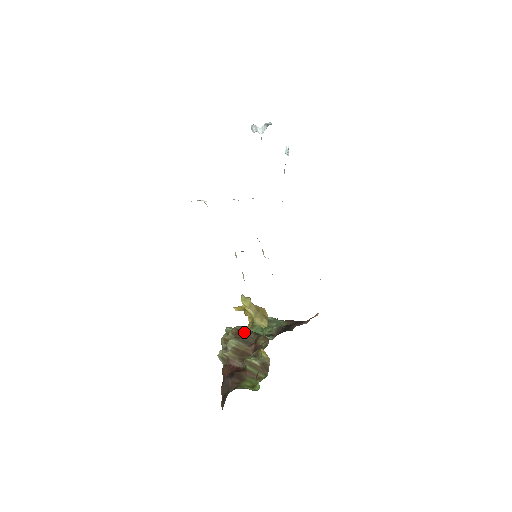
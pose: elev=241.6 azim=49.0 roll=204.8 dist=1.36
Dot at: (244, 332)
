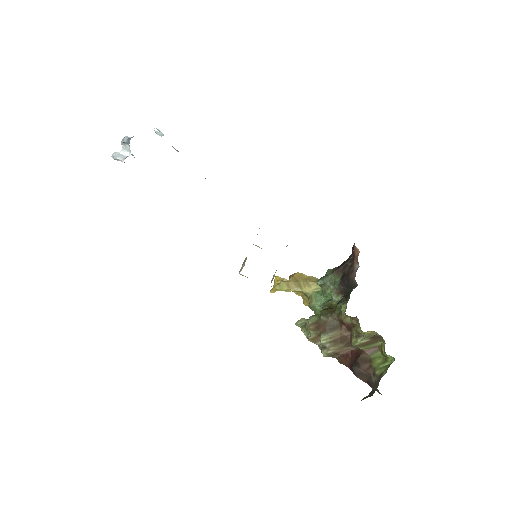
Dot at: (322, 322)
